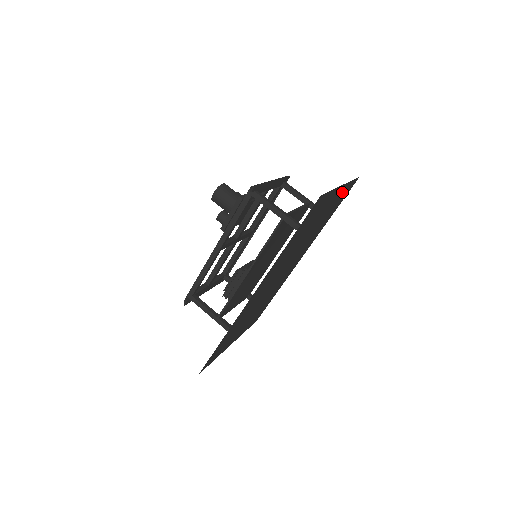
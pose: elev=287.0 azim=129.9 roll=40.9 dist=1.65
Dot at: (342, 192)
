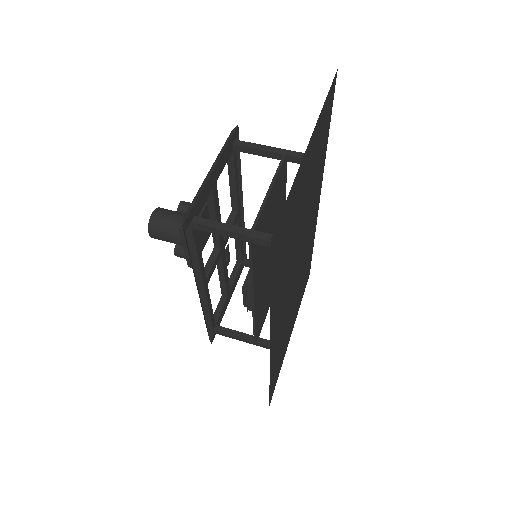
Dot at: (319, 127)
